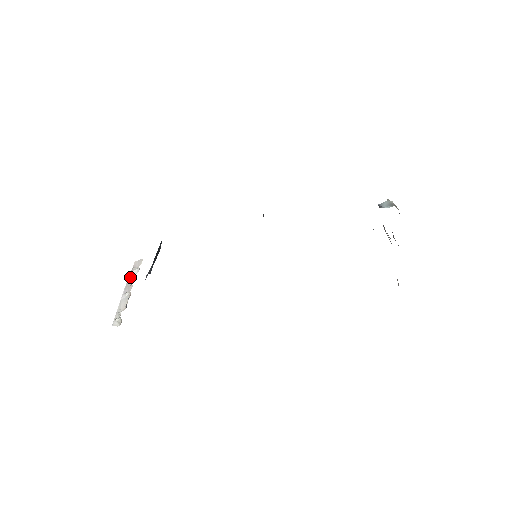
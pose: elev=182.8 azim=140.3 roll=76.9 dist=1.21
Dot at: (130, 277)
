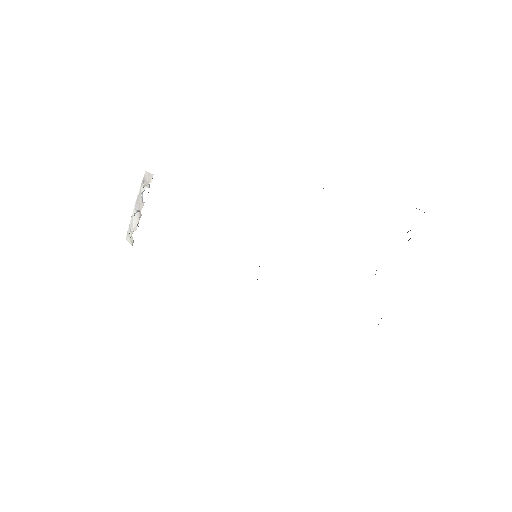
Dot at: (141, 190)
